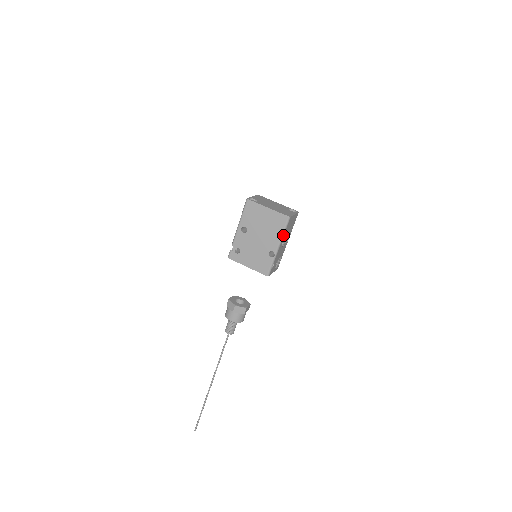
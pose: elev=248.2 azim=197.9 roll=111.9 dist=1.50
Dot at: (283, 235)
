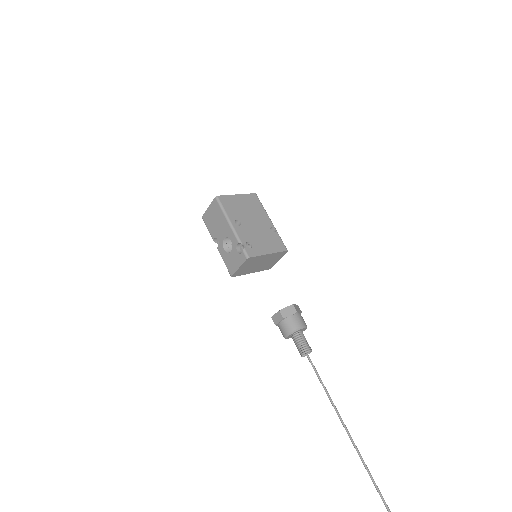
Dot at: (265, 210)
